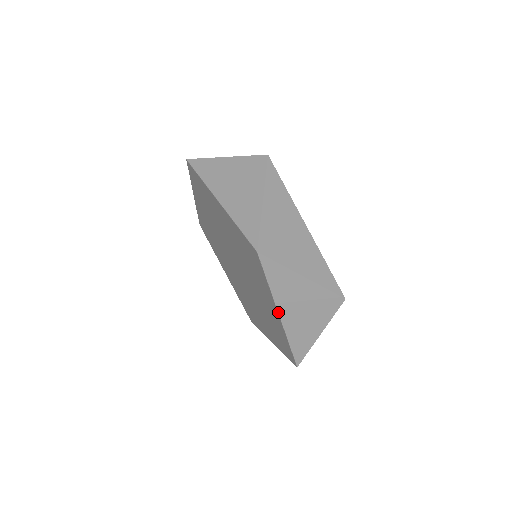
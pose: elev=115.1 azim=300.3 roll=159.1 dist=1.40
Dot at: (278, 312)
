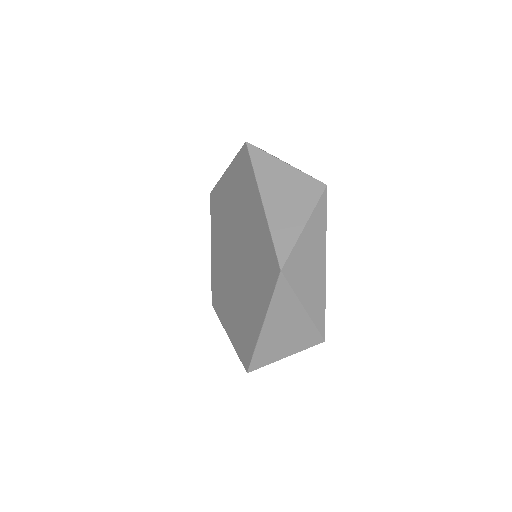
Dot at: (261, 197)
